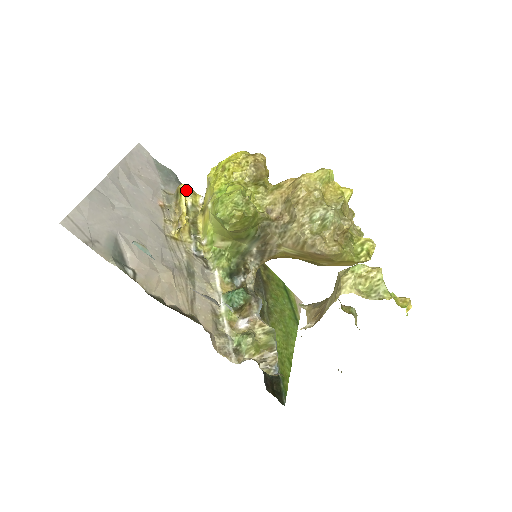
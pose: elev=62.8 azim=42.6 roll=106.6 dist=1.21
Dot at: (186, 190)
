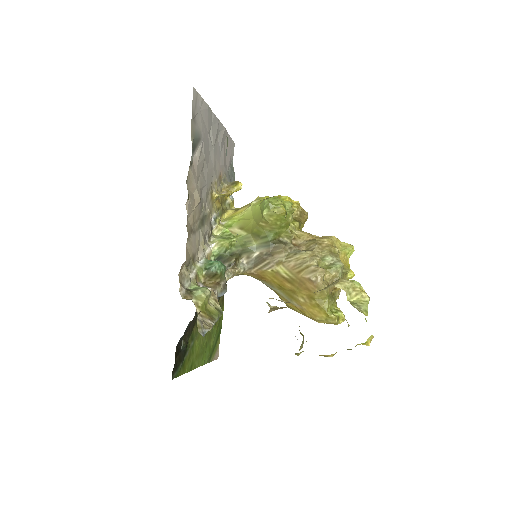
Dot at: occluded
